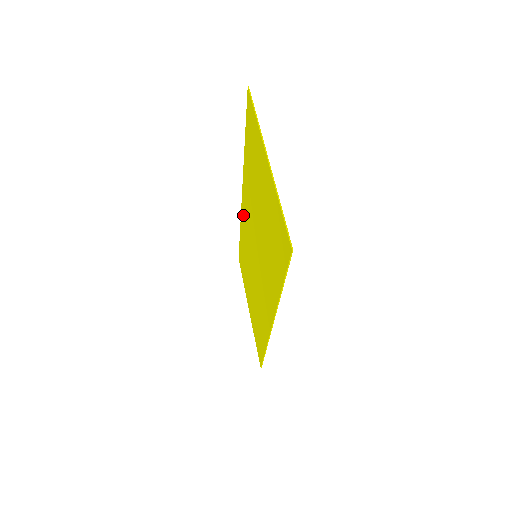
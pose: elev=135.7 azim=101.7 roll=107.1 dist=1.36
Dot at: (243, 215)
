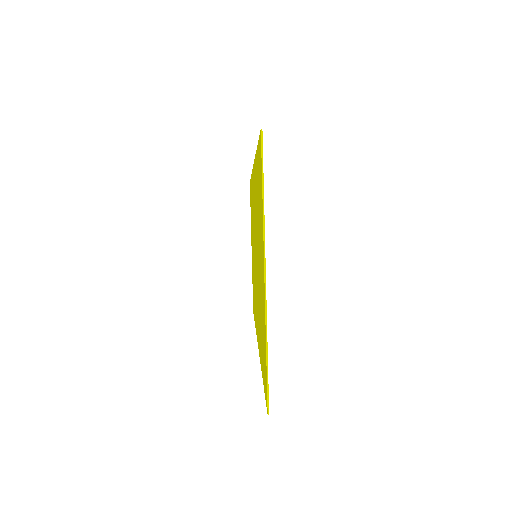
Dot at: occluded
